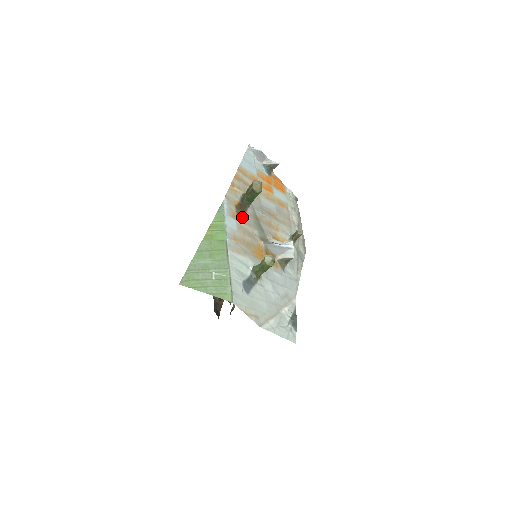
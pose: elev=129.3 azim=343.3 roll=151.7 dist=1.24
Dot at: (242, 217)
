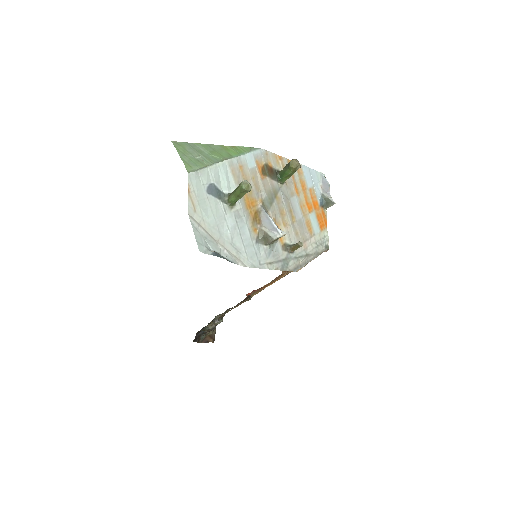
Dot at: (264, 174)
